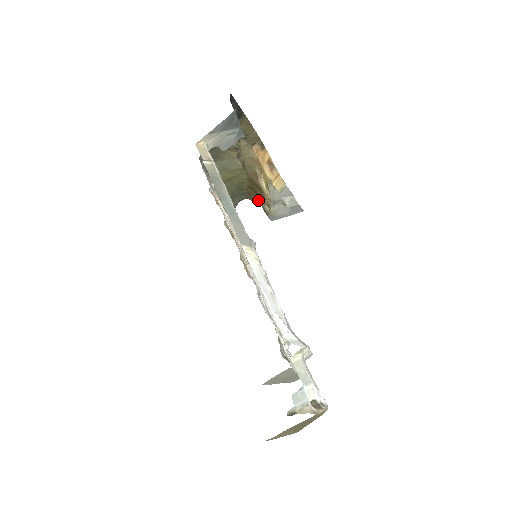
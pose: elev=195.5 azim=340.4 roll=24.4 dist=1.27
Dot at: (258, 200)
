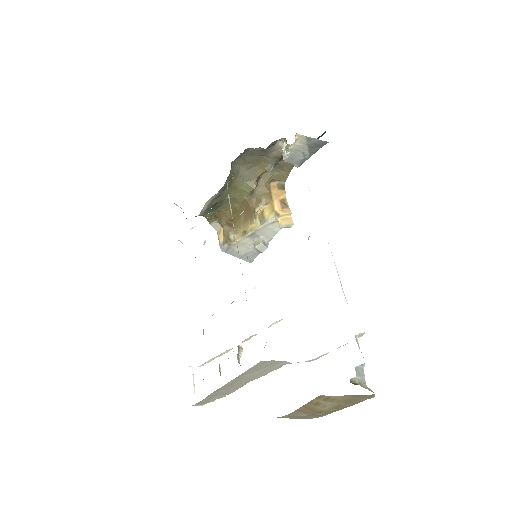
Dot at: (226, 225)
